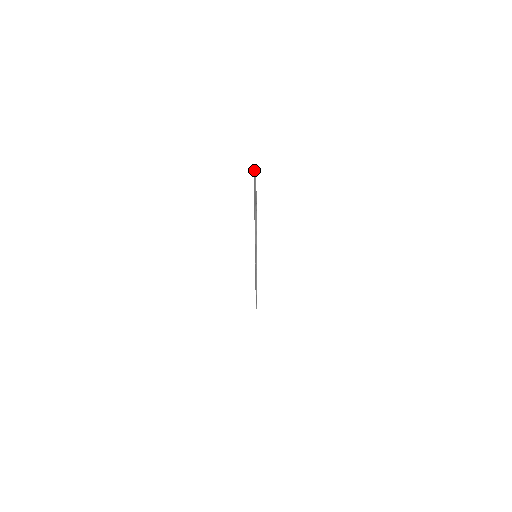
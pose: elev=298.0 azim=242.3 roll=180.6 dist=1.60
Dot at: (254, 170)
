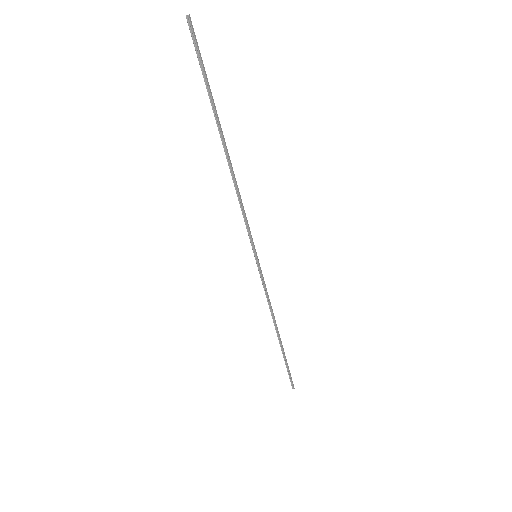
Dot at: (190, 28)
